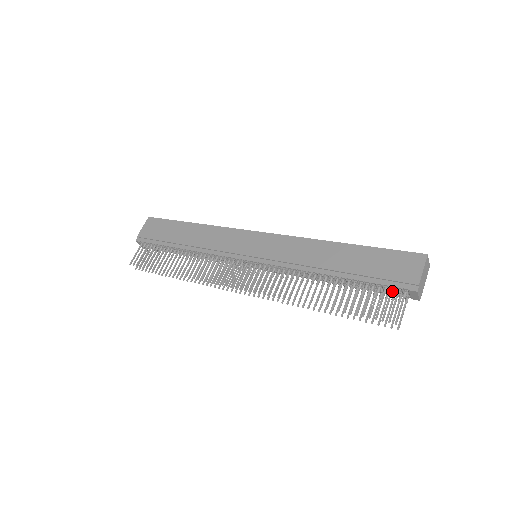
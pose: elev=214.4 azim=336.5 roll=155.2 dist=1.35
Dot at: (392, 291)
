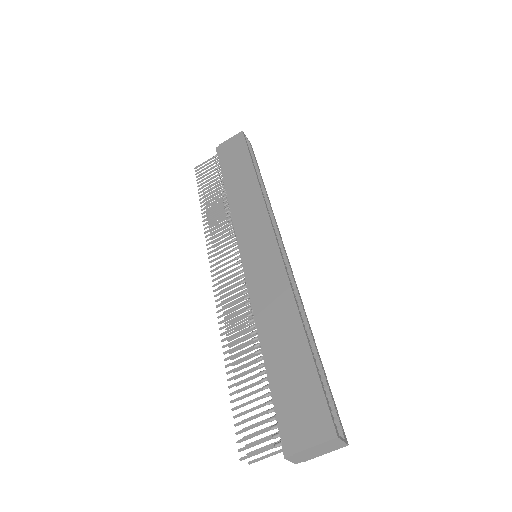
Dot at: (274, 427)
